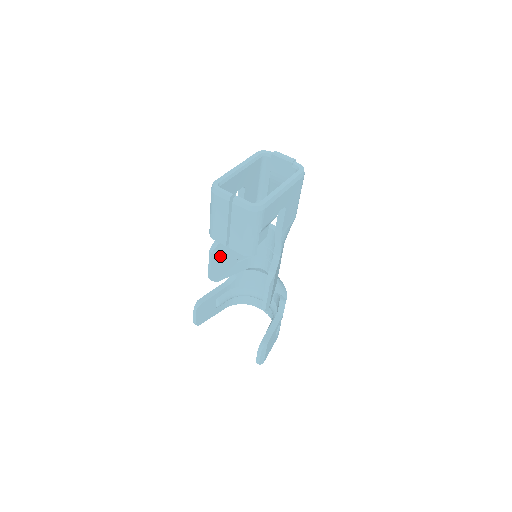
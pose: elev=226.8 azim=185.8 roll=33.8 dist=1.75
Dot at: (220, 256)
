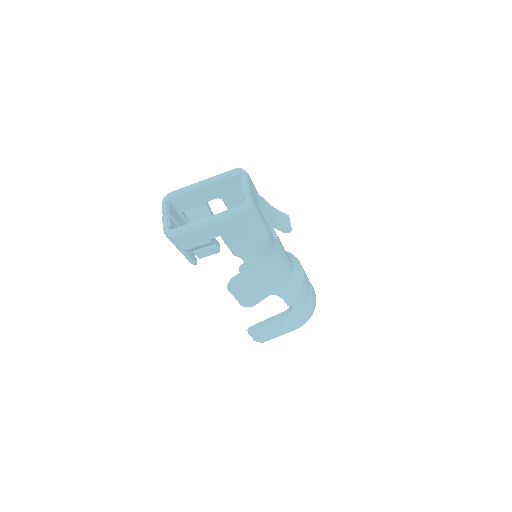
Dot at: occluded
